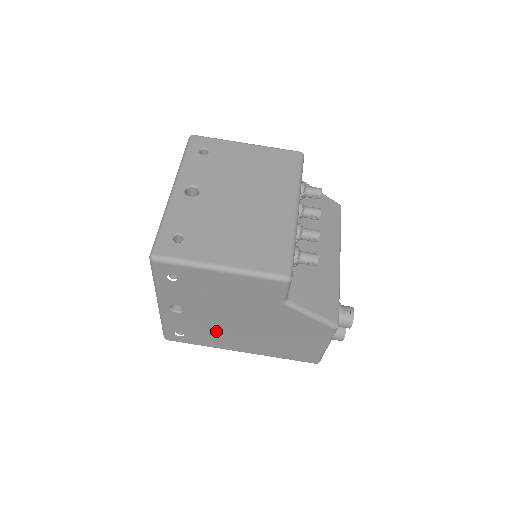
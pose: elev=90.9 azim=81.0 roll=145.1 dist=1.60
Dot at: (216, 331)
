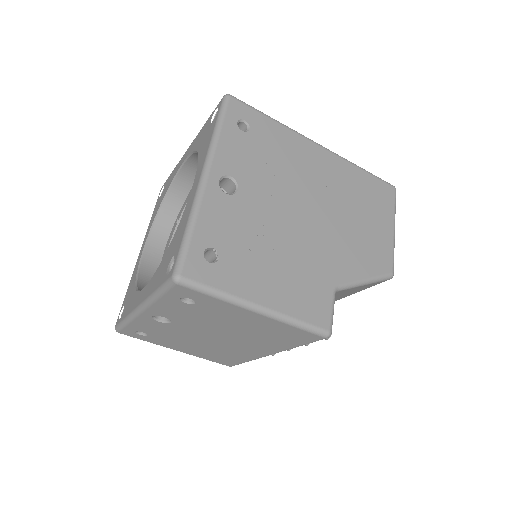
Dot at: occluded
